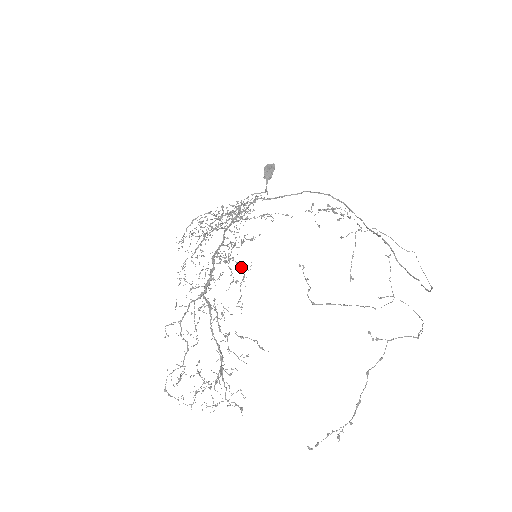
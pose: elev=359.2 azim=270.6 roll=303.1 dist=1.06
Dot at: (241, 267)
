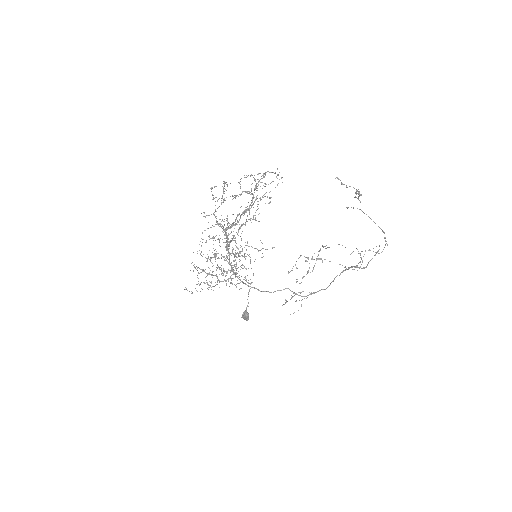
Dot at: (253, 215)
